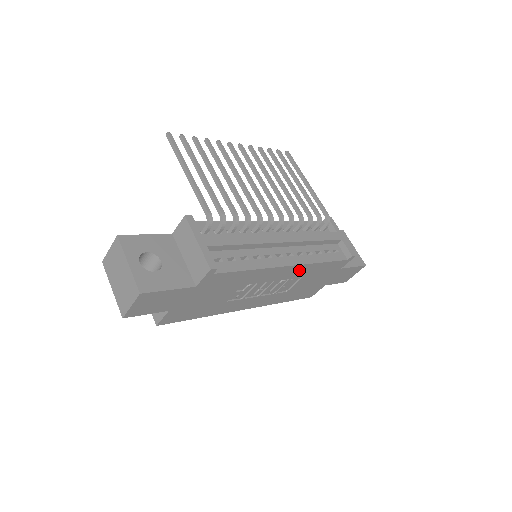
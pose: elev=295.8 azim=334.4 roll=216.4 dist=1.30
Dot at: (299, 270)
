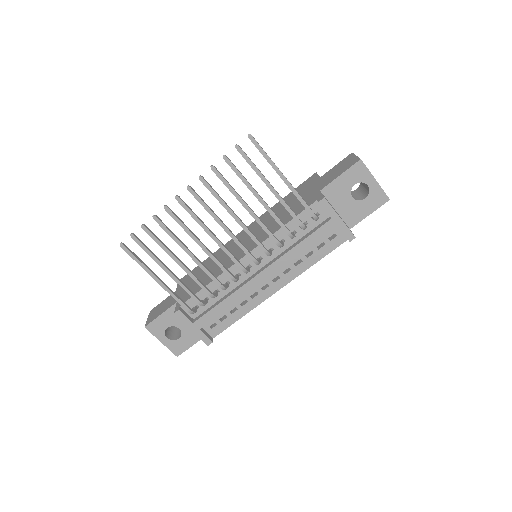
Dot at: occluded
